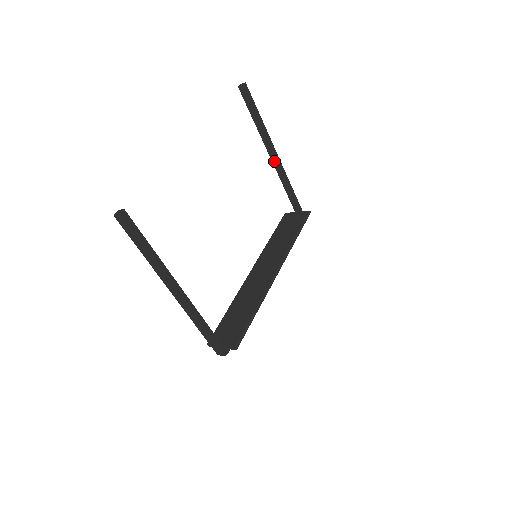
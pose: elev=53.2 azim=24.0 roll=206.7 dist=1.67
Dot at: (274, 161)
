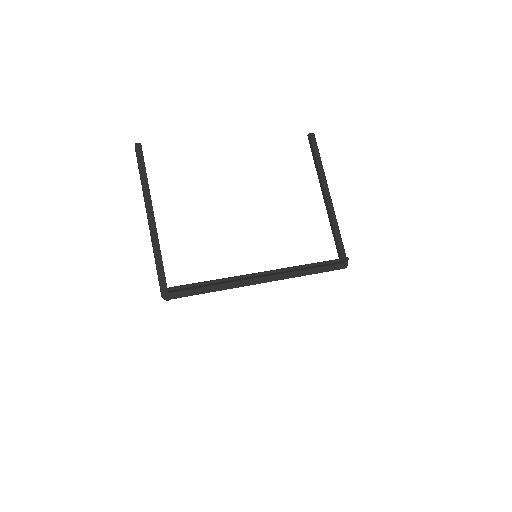
Dot at: (326, 202)
